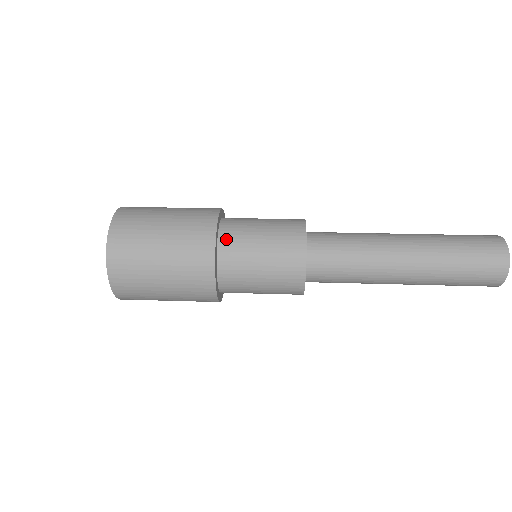
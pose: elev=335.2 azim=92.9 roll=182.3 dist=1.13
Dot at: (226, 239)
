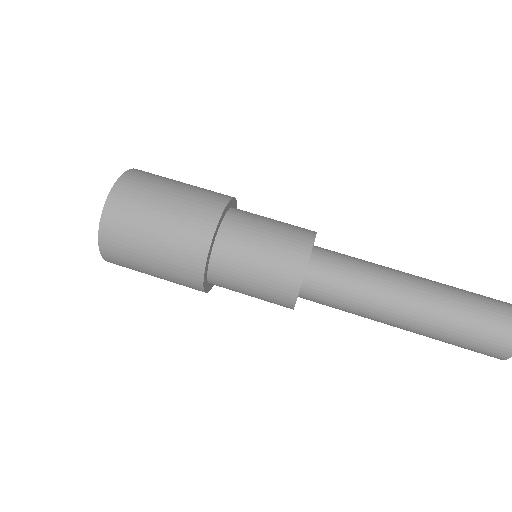
Dot at: (216, 284)
